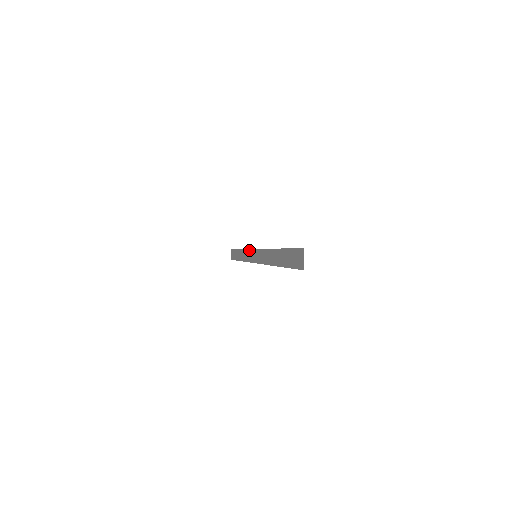
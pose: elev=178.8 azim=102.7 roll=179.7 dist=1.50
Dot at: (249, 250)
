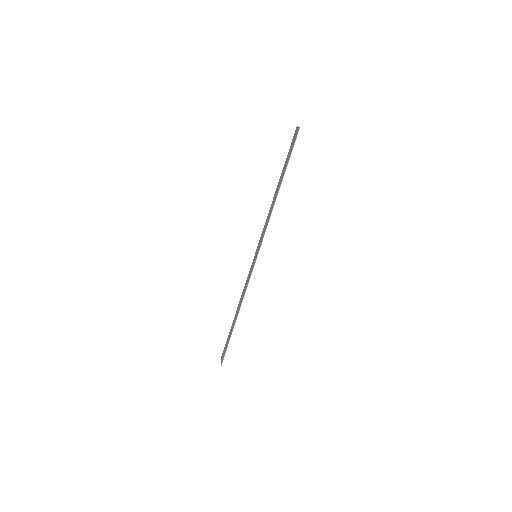
Dot at: (247, 277)
